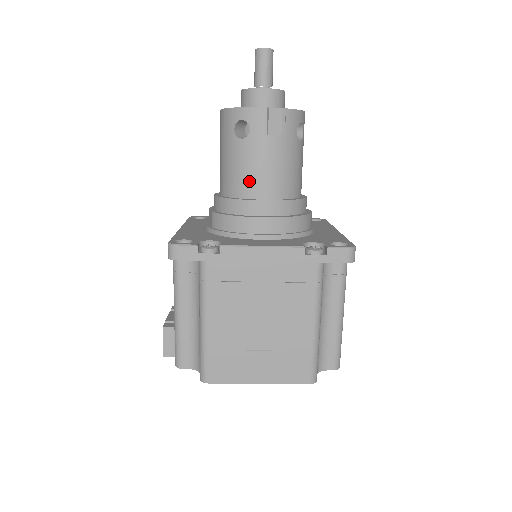
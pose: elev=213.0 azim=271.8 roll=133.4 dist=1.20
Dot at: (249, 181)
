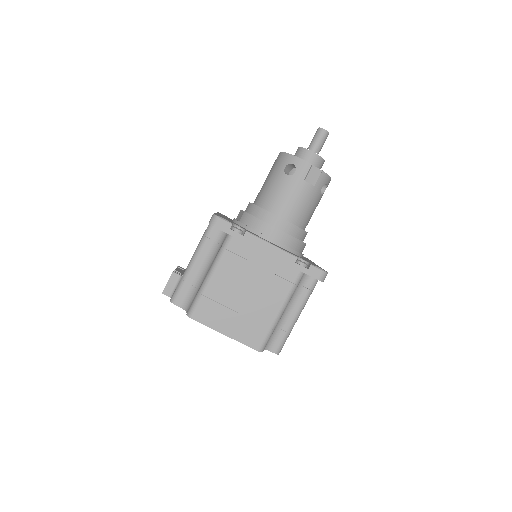
Dot at: (279, 203)
